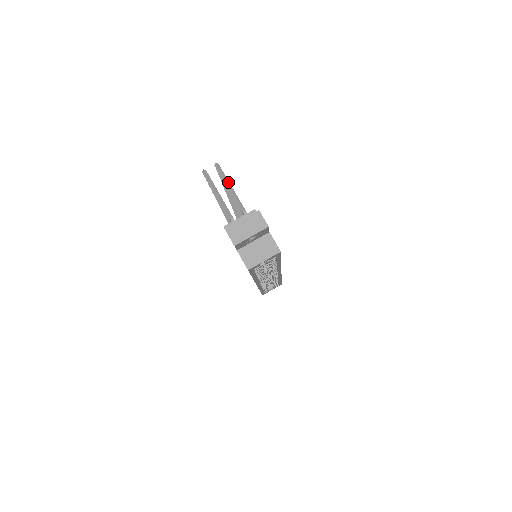
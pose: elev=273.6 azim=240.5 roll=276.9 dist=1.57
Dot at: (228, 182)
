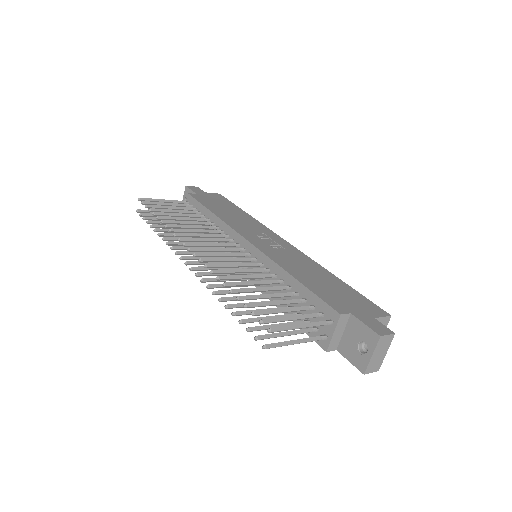
Dot at: (295, 327)
